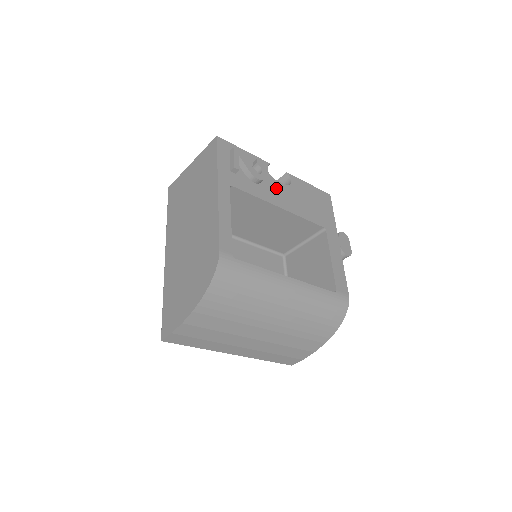
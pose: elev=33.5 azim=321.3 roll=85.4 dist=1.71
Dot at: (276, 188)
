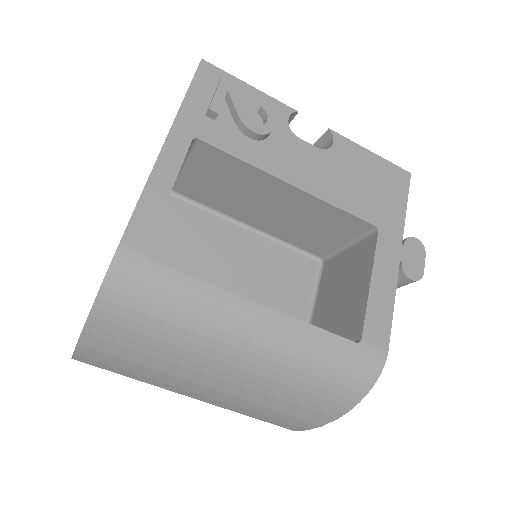
Dot at: (294, 151)
